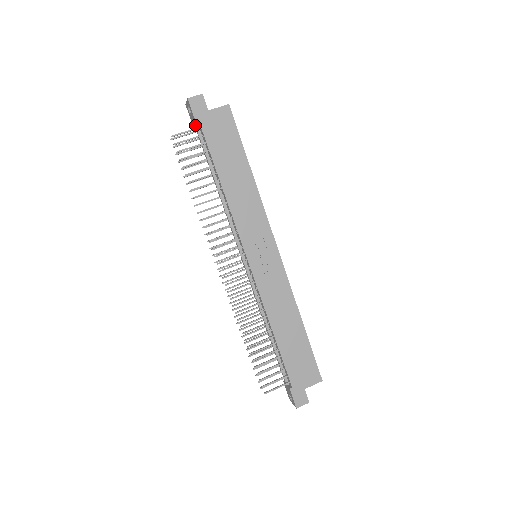
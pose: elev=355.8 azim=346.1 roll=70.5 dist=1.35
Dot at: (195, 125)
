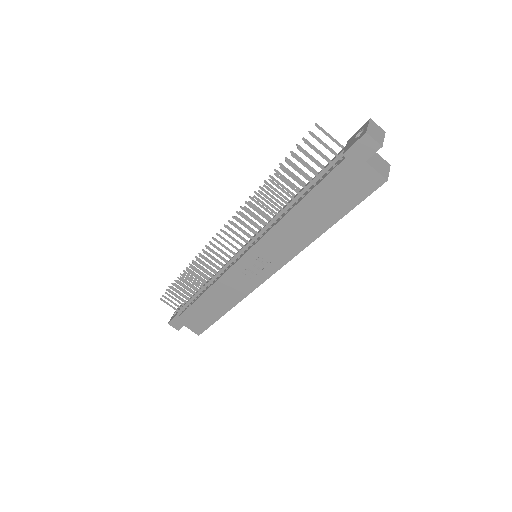
Dot at: (344, 149)
